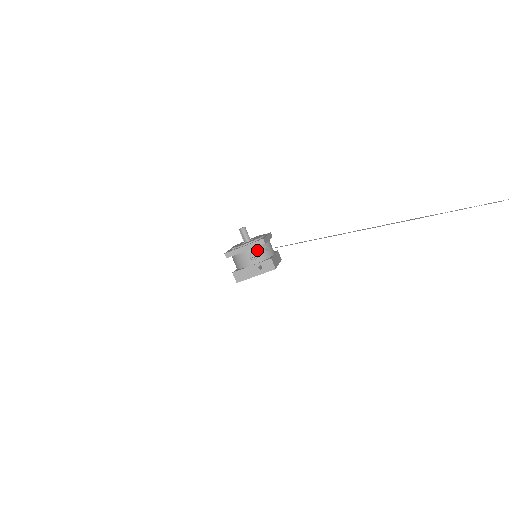
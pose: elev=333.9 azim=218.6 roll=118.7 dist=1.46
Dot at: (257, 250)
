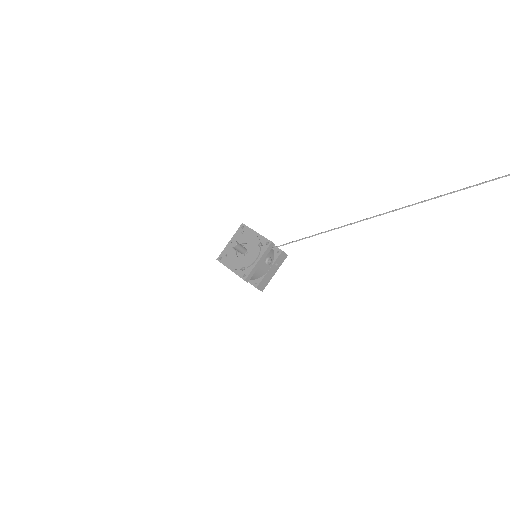
Dot at: (267, 254)
